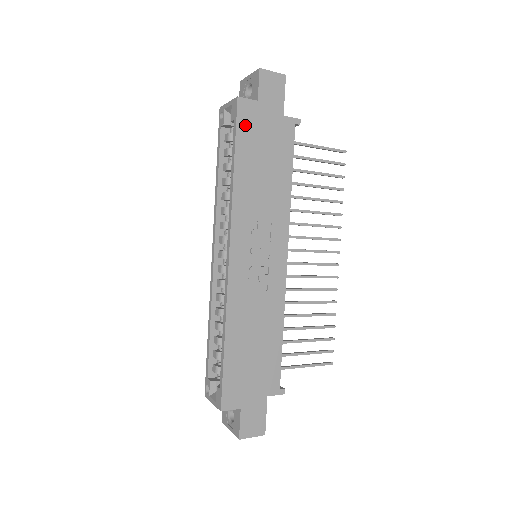
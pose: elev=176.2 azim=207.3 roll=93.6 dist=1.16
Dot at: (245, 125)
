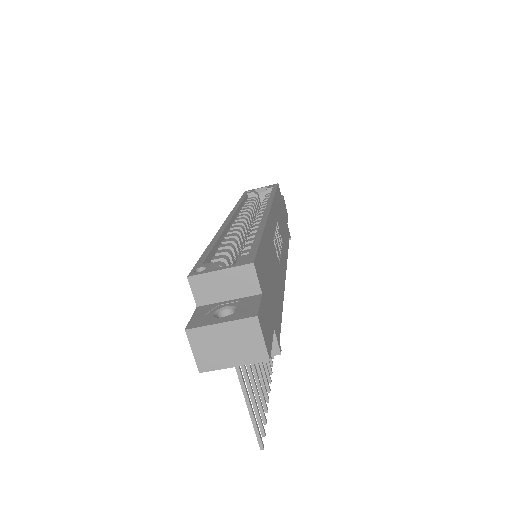
Dot at: (279, 194)
